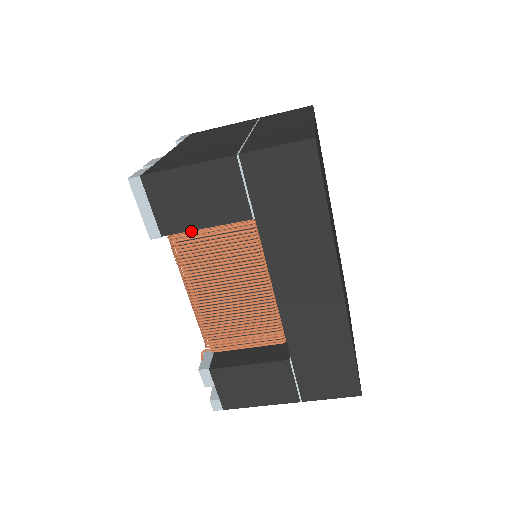
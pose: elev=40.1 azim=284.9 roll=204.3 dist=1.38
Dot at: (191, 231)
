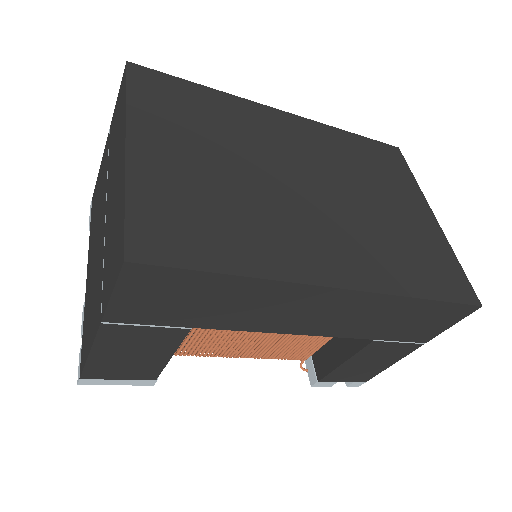
Dot at: occluded
